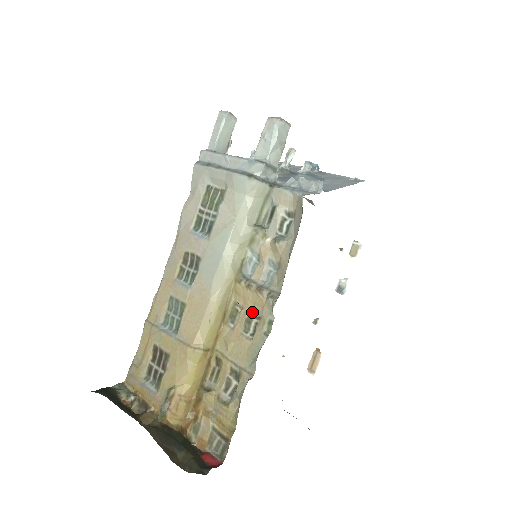
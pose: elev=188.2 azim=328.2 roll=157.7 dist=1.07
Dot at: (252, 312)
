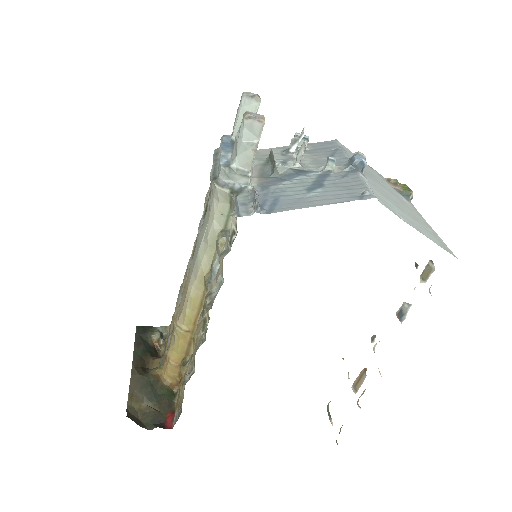
Dot at: (208, 314)
